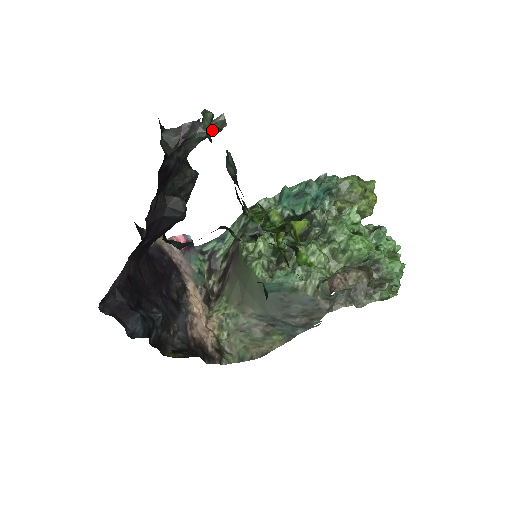
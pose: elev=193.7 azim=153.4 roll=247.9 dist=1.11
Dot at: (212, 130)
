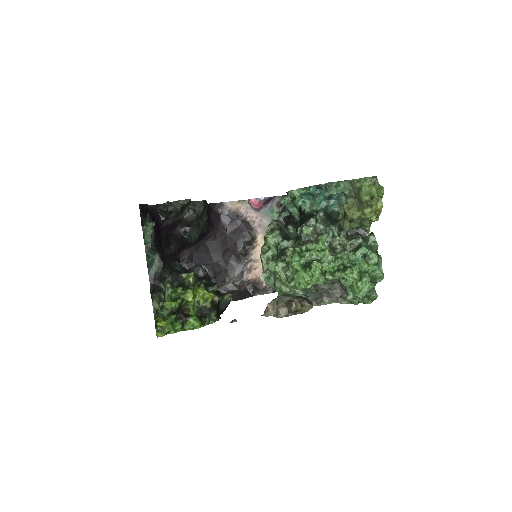
Dot at: occluded
